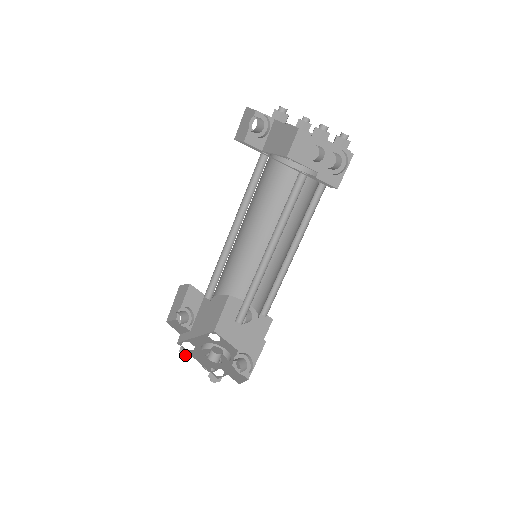
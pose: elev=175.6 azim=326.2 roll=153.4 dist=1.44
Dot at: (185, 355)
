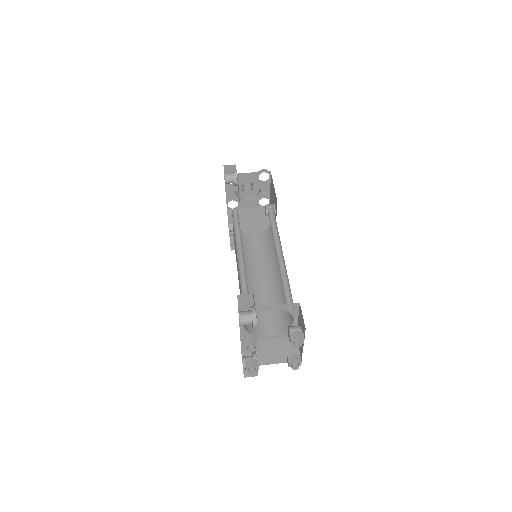
Dot at: occluded
